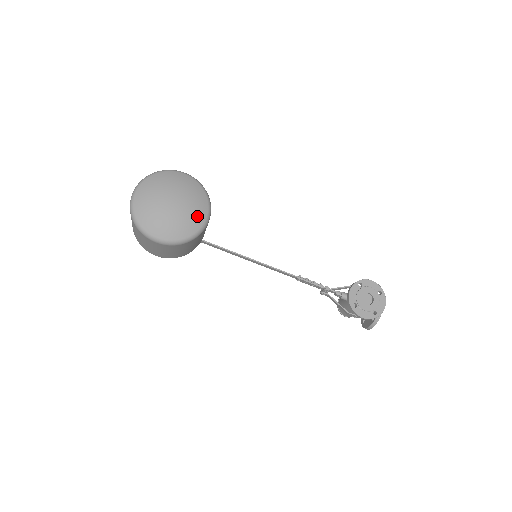
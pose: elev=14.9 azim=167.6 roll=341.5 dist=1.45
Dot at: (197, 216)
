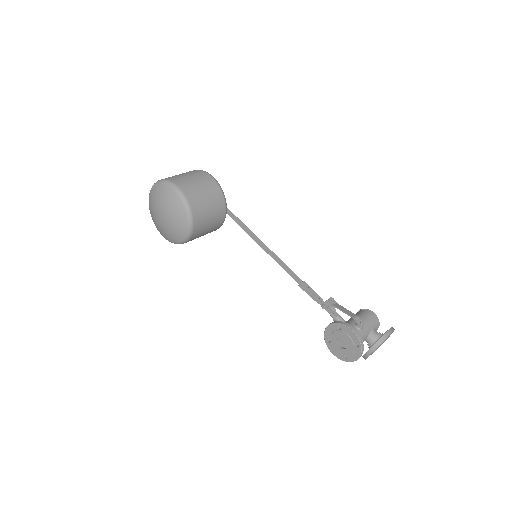
Dot at: (179, 231)
